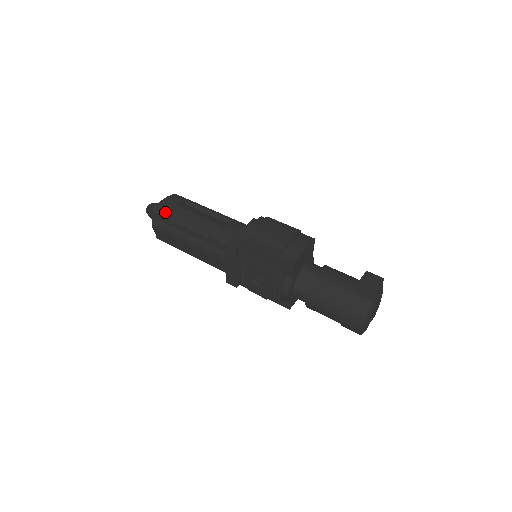
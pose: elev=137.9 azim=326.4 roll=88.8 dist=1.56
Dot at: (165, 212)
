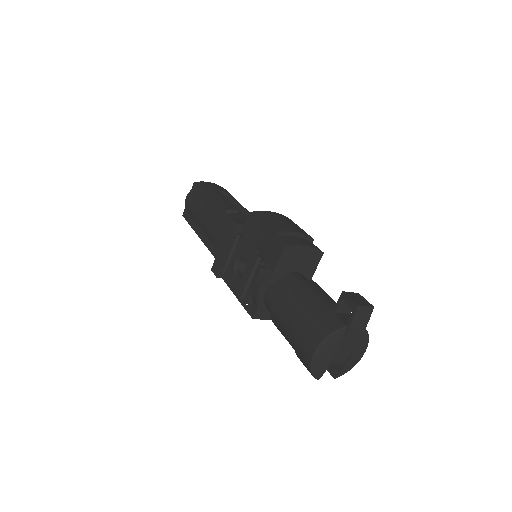
Dot at: (204, 187)
